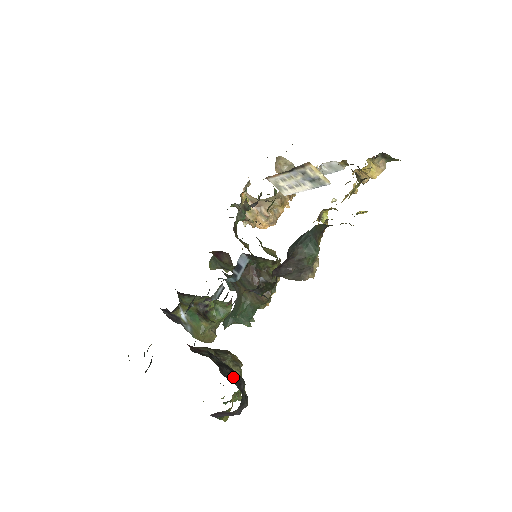
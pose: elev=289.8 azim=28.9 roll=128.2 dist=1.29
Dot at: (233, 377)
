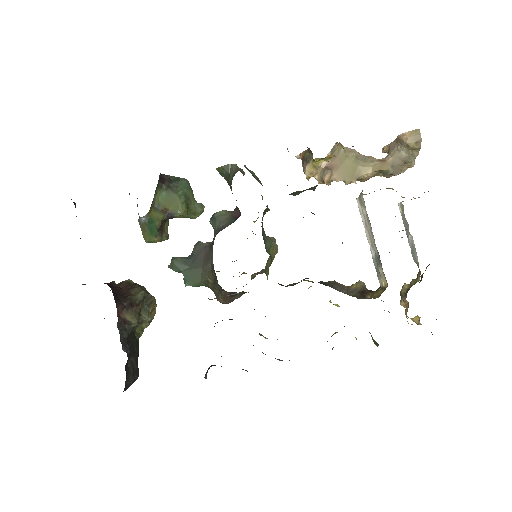
Dot at: occluded
